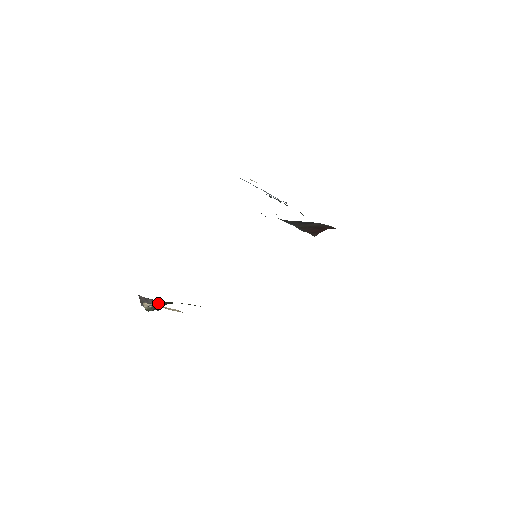
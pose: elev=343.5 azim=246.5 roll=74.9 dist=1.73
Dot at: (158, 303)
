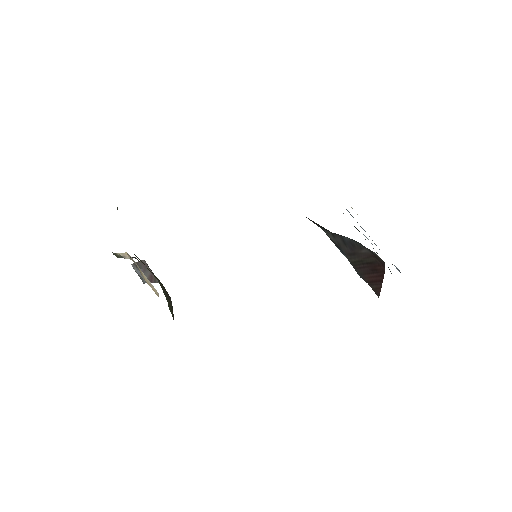
Dot at: (133, 257)
